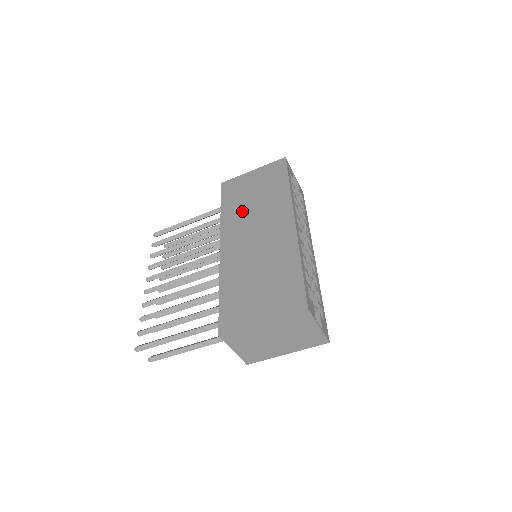
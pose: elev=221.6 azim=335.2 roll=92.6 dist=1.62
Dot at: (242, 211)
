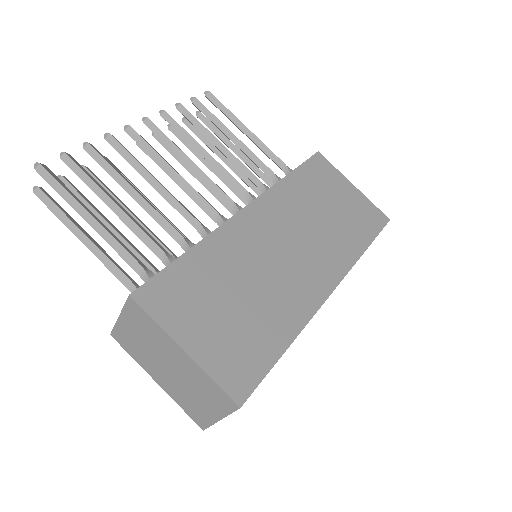
Dot at: (304, 206)
